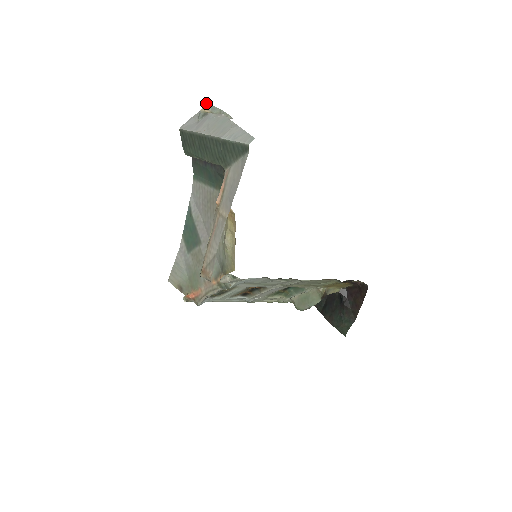
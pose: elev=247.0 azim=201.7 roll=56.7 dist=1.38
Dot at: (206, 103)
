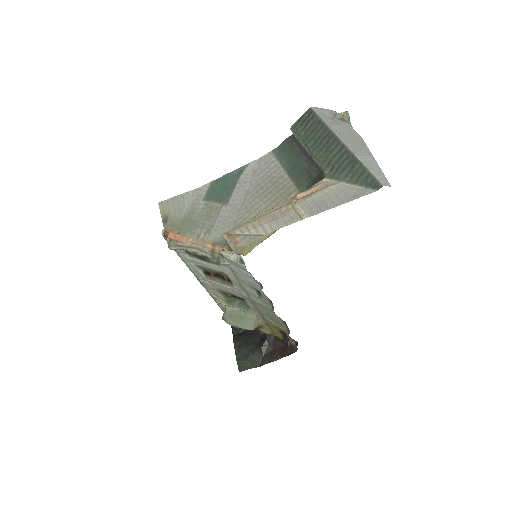
Dot at: occluded
